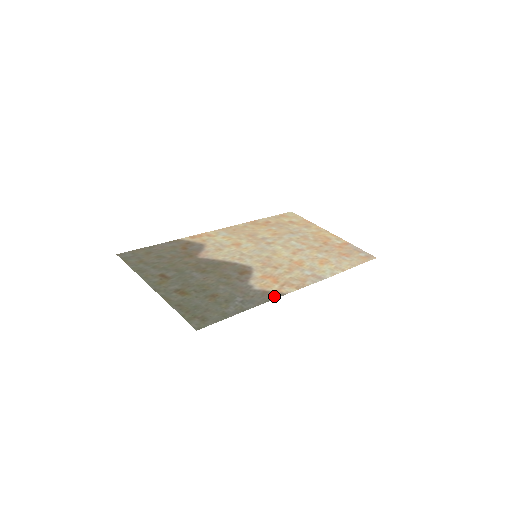
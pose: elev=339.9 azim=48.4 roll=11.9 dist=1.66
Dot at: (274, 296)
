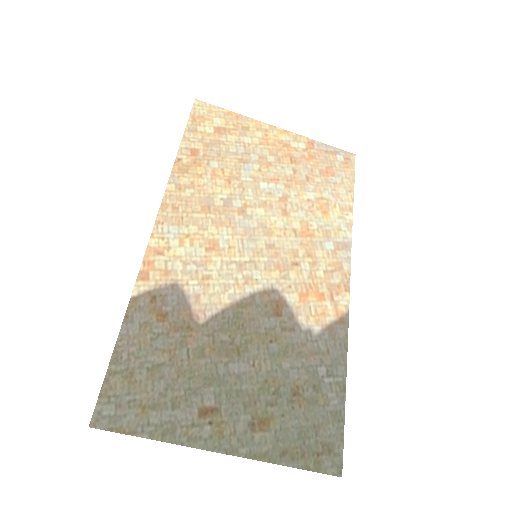
Dot at: (344, 329)
